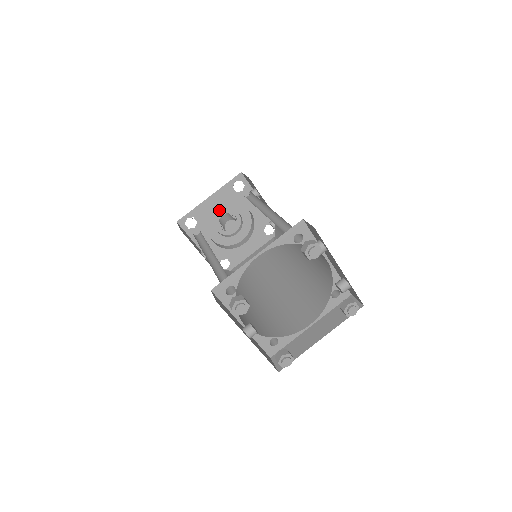
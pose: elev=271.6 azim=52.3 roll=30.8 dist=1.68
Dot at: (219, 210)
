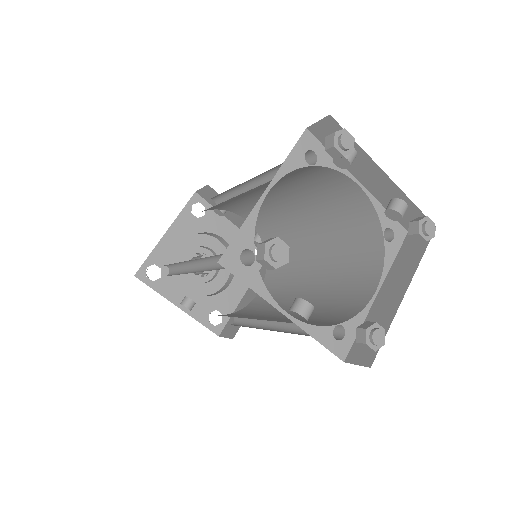
Dot at: (184, 250)
